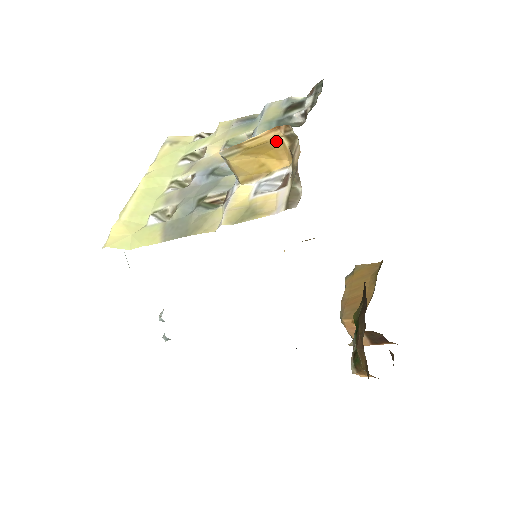
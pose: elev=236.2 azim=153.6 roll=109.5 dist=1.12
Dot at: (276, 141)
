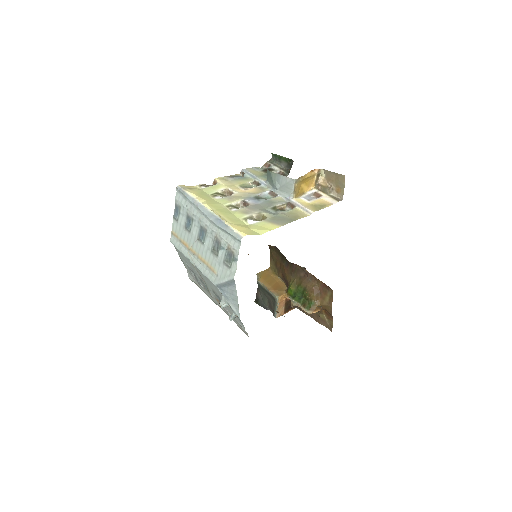
Dot at: (313, 176)
